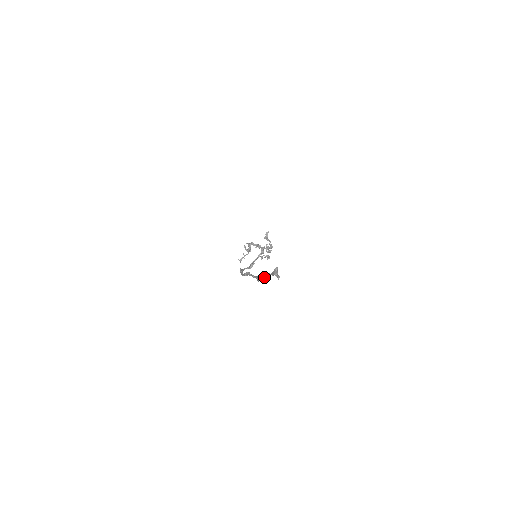
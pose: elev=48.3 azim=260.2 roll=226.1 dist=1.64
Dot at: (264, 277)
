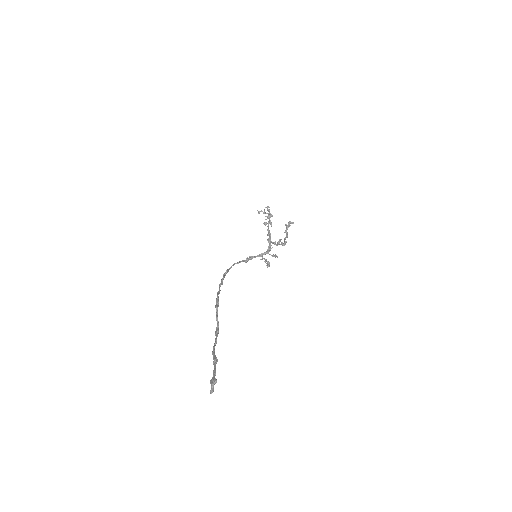
Dot at: (213, 353)
